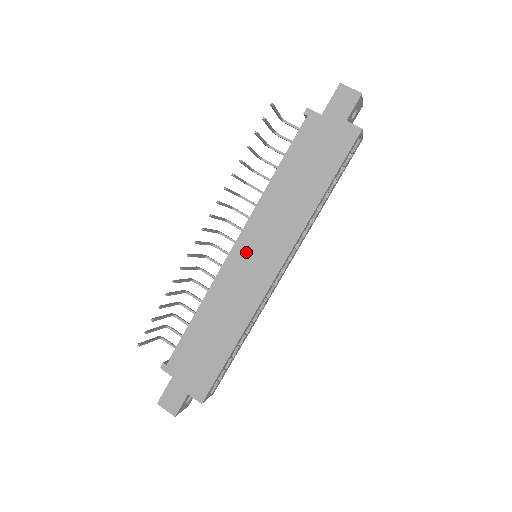
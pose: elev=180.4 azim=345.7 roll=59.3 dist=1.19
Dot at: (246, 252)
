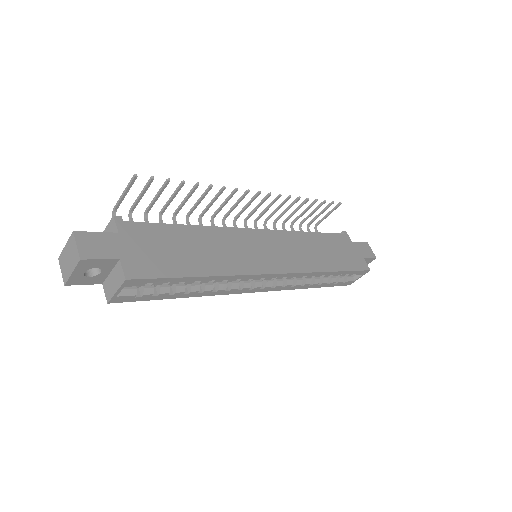
Dot at: (264, 240)
